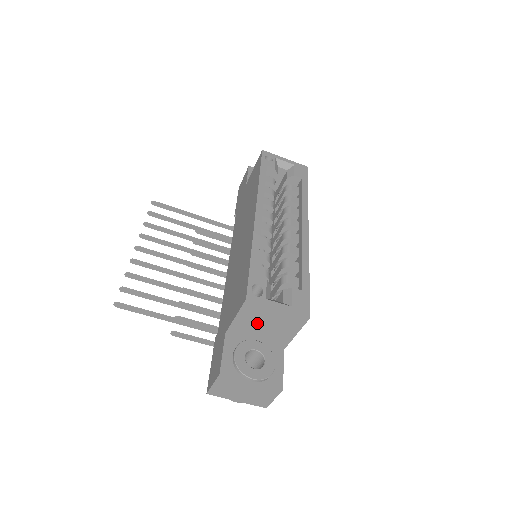
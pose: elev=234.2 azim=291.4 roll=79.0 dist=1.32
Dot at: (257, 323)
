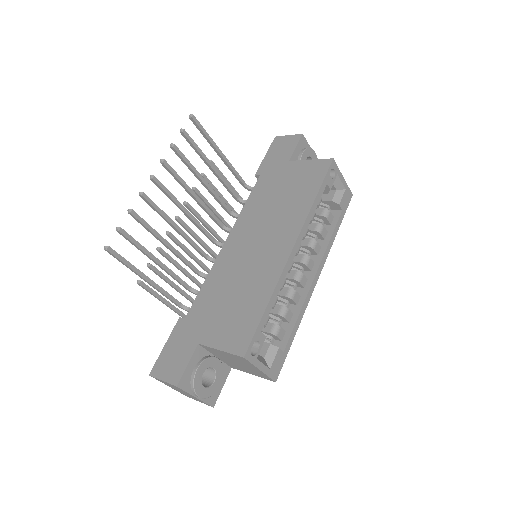
Dot at: (232, 359)
